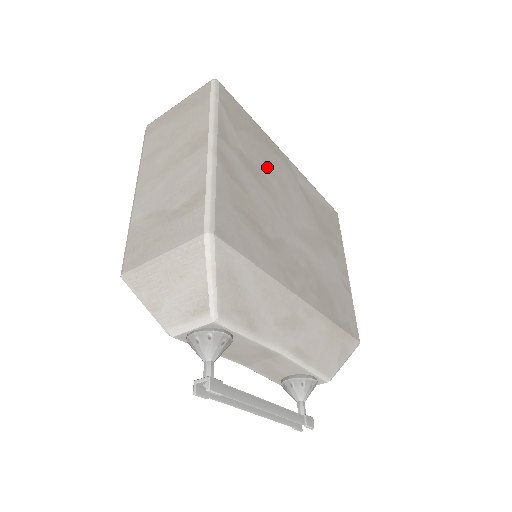
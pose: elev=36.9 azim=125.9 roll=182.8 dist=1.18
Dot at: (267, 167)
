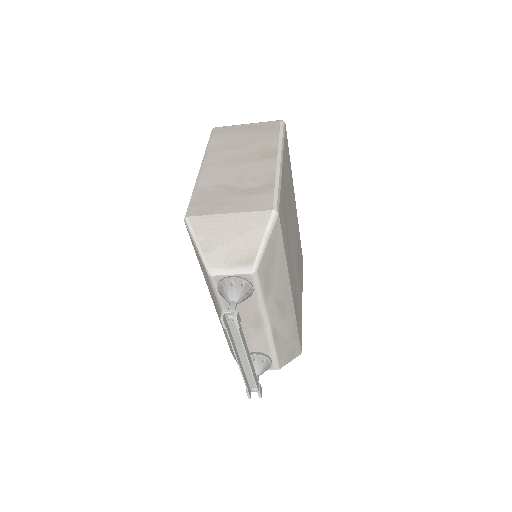
Dot at: occluded
